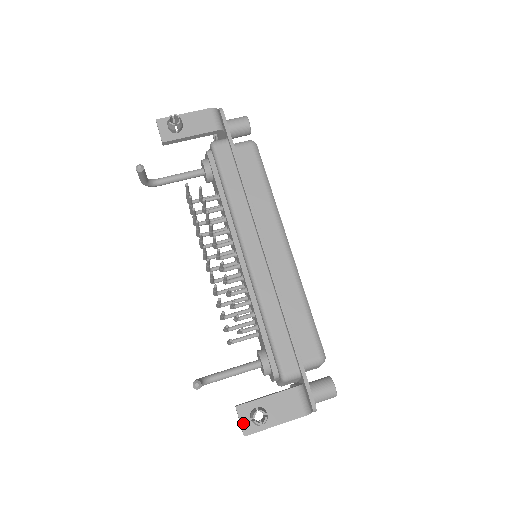
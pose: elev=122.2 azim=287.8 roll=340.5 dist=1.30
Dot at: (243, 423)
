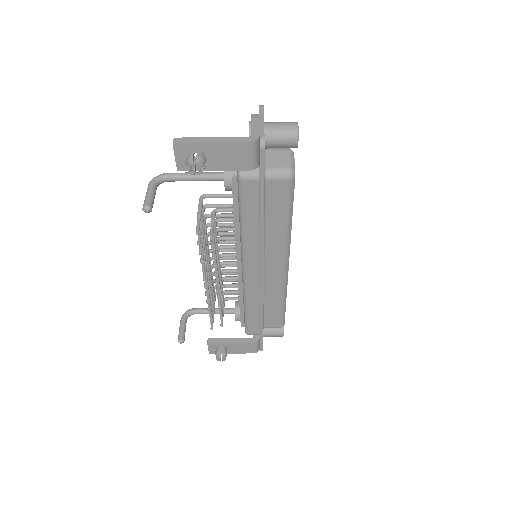
Dot at: (210, 349)
